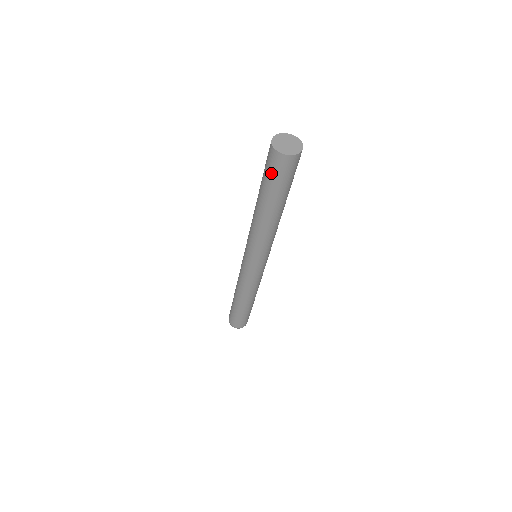
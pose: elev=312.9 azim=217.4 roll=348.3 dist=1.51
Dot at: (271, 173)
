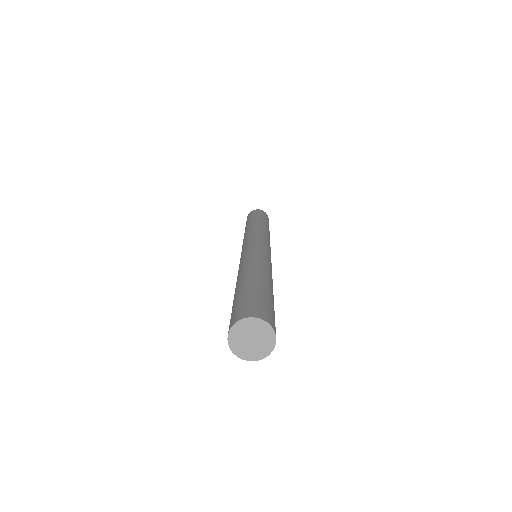
Dot at: occluded
